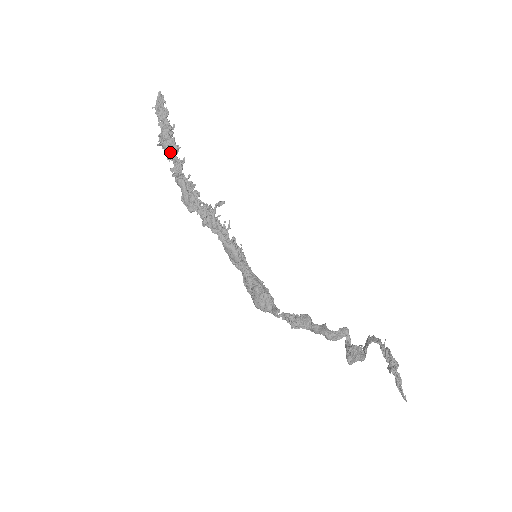
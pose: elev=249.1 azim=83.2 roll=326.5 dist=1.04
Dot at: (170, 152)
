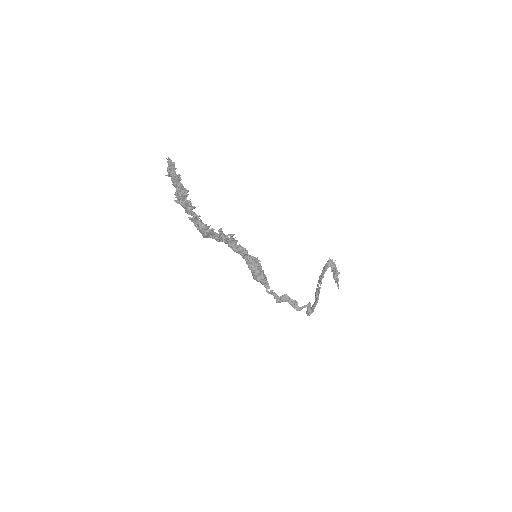
Dot at: (188, 211)
